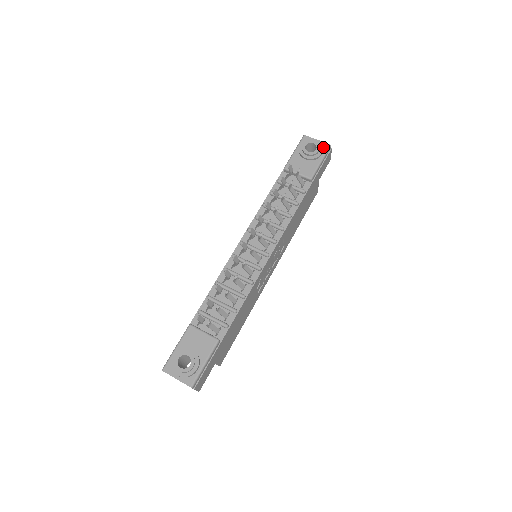
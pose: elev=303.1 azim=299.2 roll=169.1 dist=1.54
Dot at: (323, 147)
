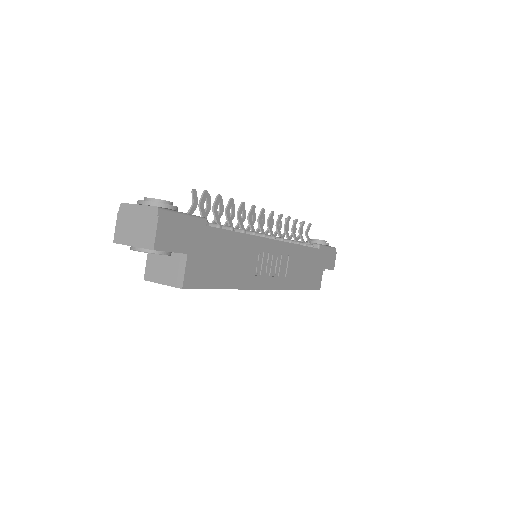
Dot at: occluded
